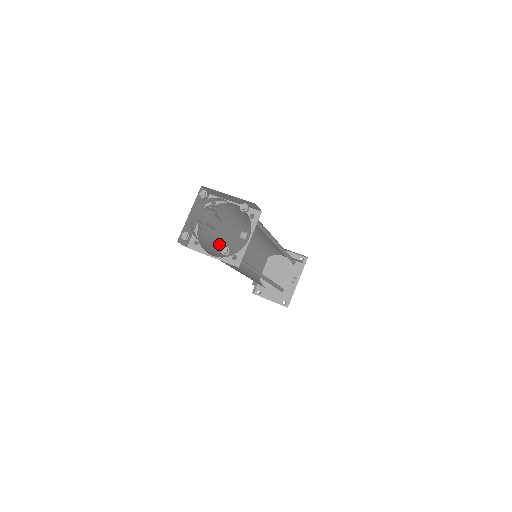
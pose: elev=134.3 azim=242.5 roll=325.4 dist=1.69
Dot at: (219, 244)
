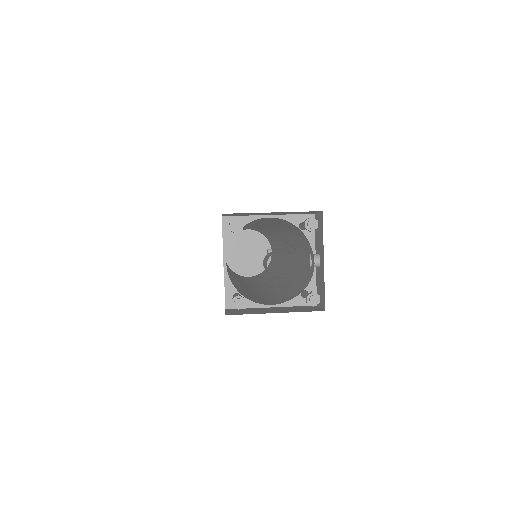
Dot at: occluded
